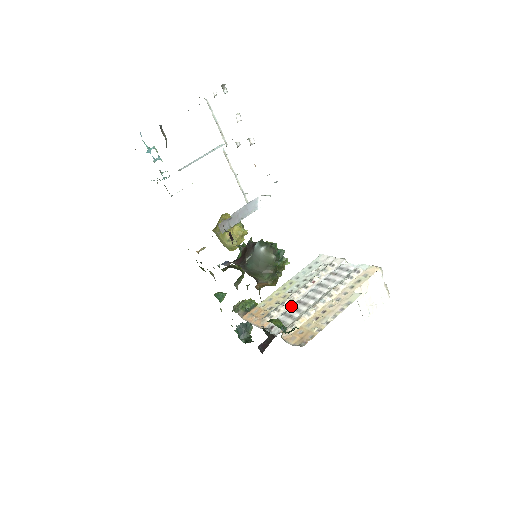
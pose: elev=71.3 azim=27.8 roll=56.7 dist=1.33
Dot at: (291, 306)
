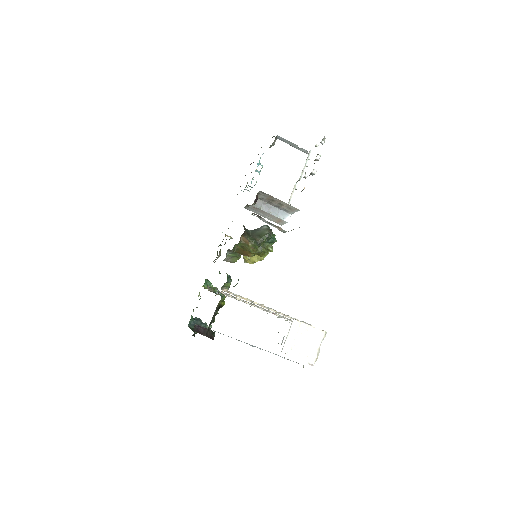
Dot at: (245, 302)
